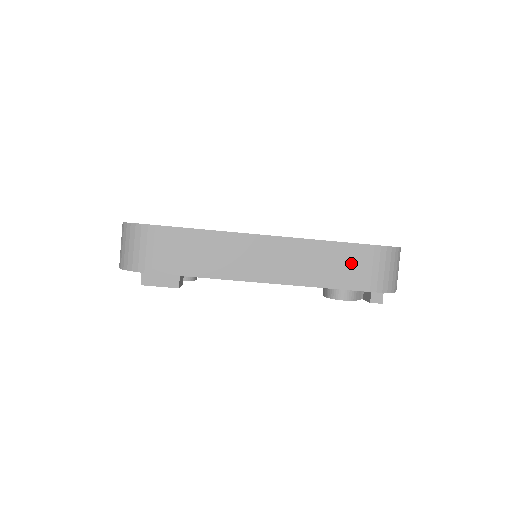
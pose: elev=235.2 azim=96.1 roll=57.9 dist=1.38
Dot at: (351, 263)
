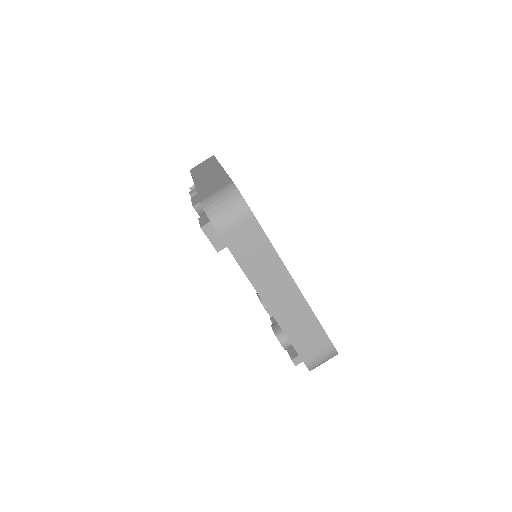
Dot at: (313, 341)
